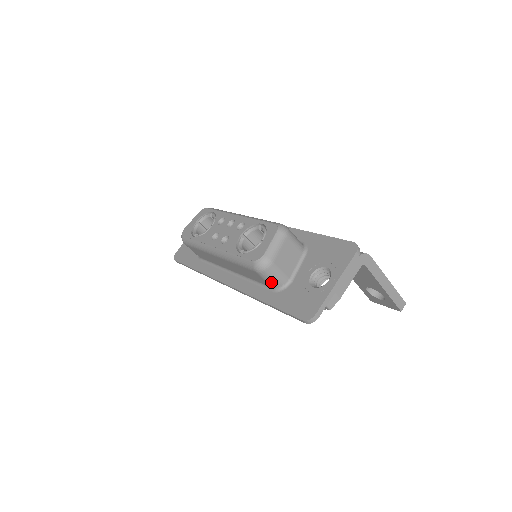
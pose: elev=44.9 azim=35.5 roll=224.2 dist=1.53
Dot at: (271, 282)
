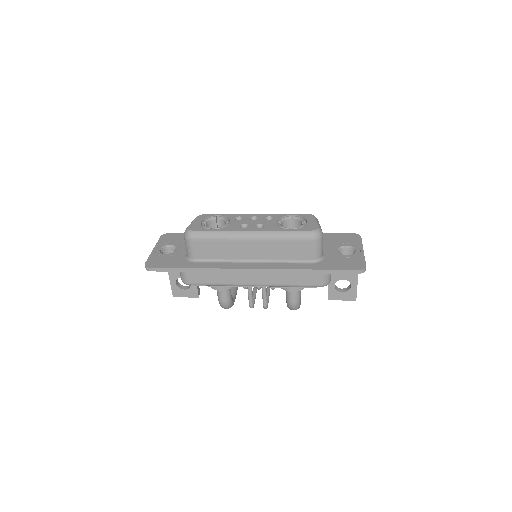
Dot at: (317, 252)
